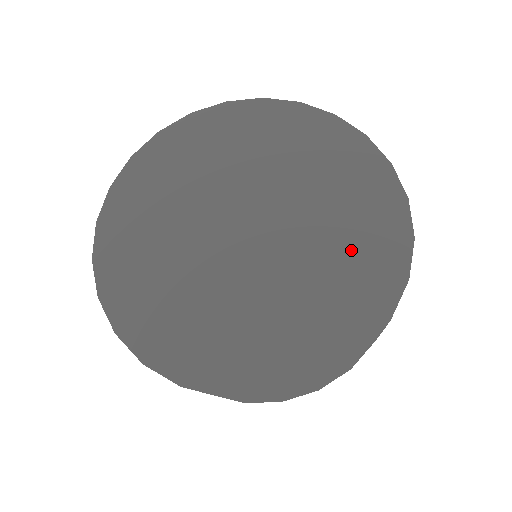
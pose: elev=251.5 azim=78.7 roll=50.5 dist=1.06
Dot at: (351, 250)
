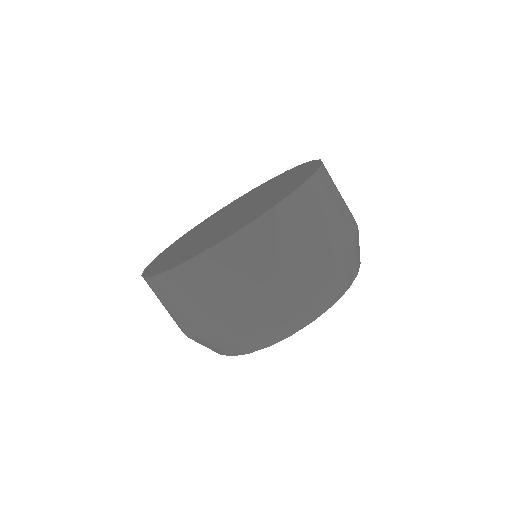
Dot at: (288, 181)
